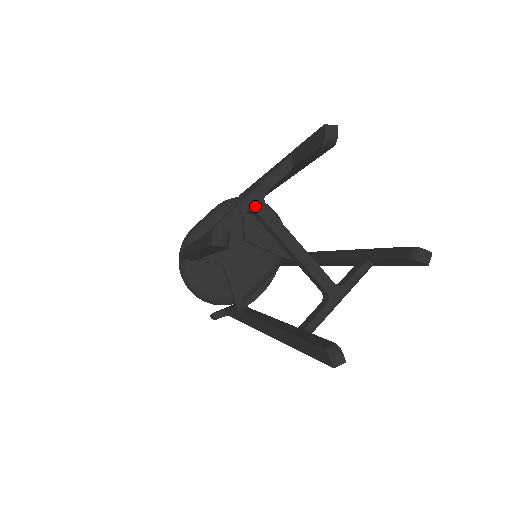
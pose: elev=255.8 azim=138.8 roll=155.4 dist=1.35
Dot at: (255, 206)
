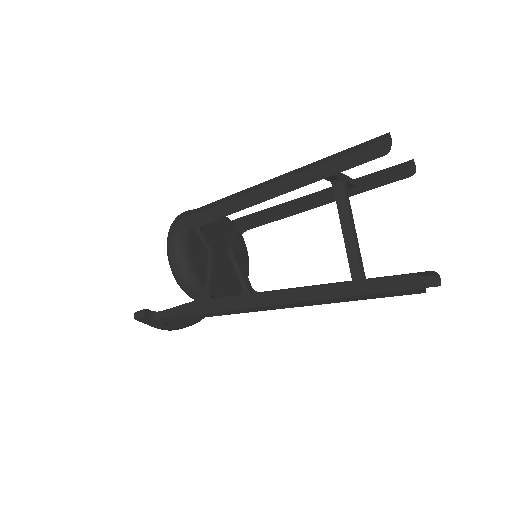
Dot at: (343, 181)
